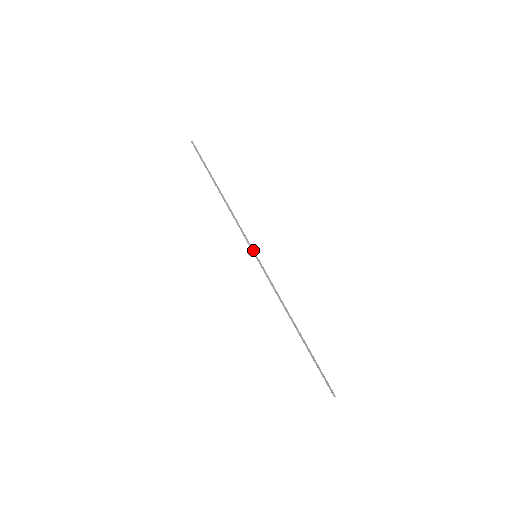
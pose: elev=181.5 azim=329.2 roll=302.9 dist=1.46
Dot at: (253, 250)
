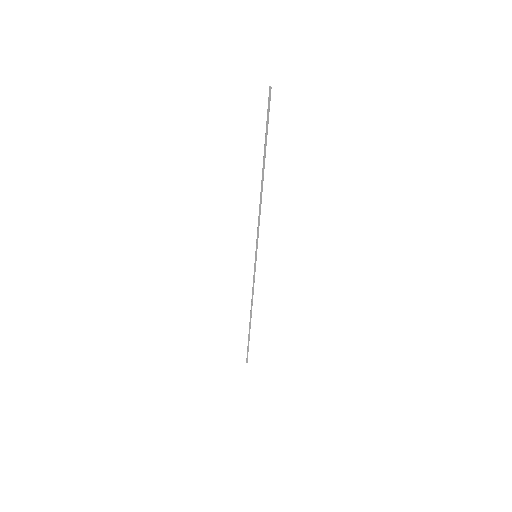
Dot at: (255, 261)
